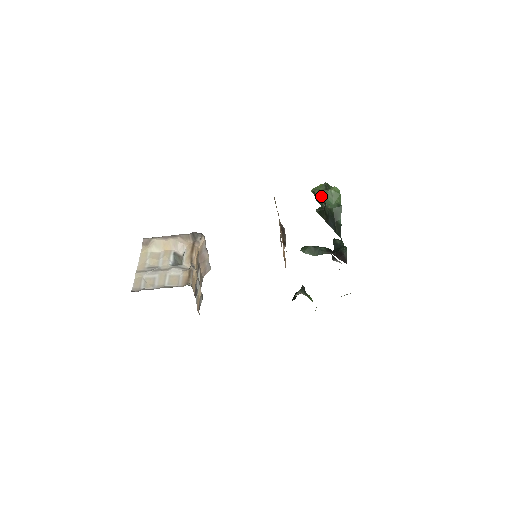
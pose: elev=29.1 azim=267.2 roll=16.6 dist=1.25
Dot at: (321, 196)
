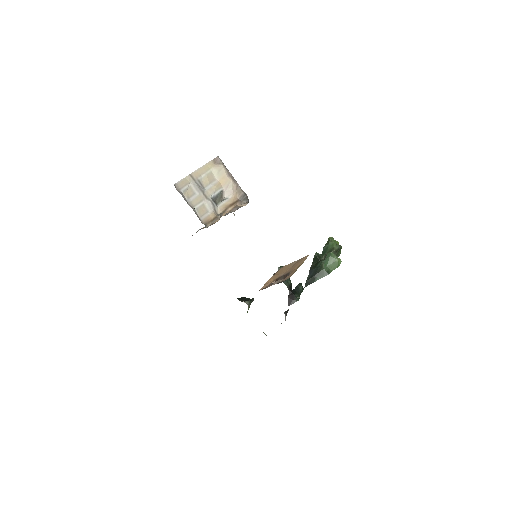
Dot at: (329, 253)
